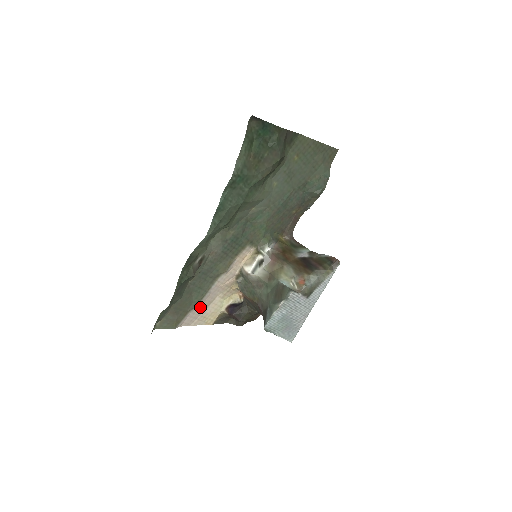
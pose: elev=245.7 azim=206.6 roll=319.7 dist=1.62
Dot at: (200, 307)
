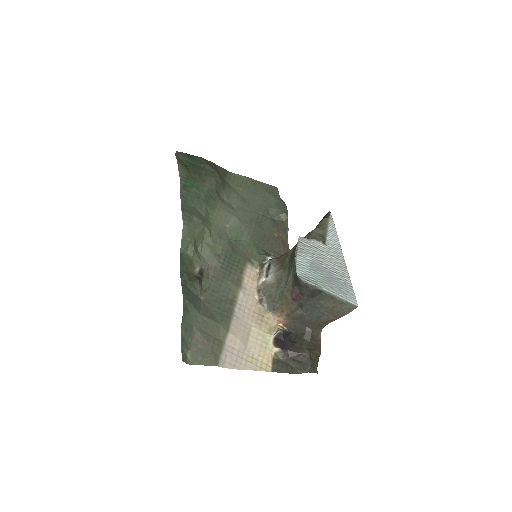
Dot at: (236, 338)
